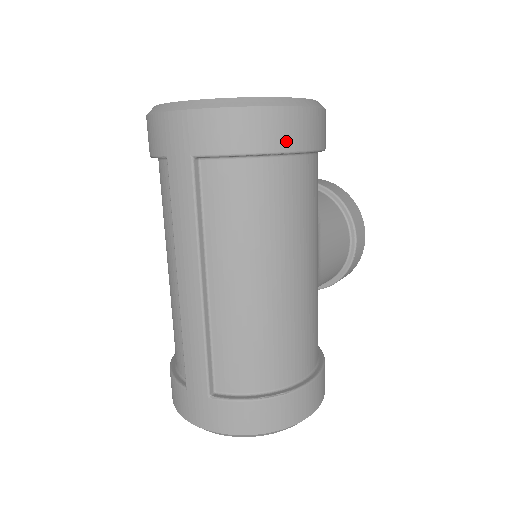
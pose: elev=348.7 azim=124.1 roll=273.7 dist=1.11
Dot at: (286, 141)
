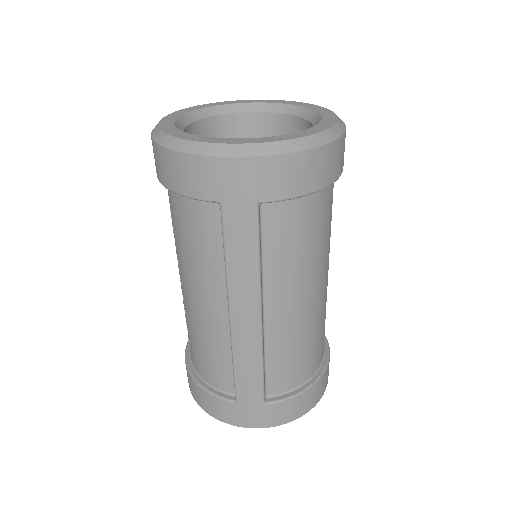
Dot at: (337, 170)
